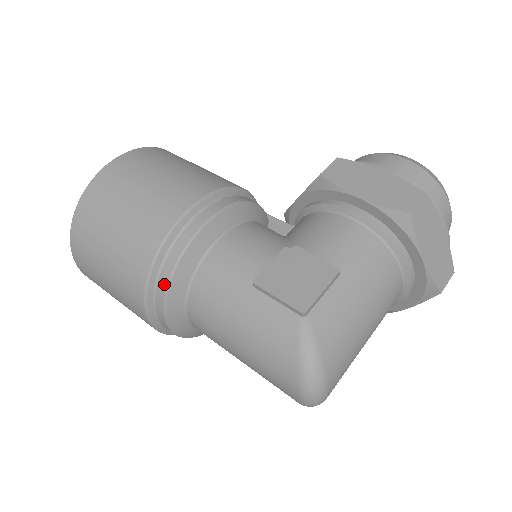
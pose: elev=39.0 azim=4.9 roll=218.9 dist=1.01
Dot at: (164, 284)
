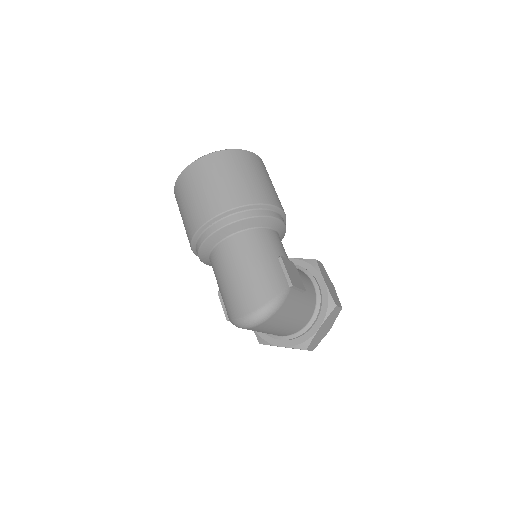
Dot at: (246, 215)
